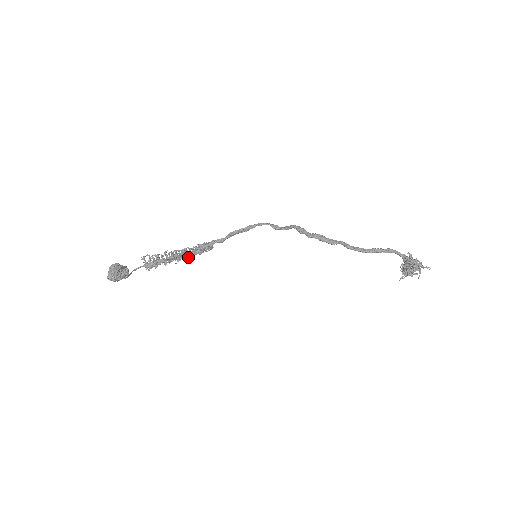
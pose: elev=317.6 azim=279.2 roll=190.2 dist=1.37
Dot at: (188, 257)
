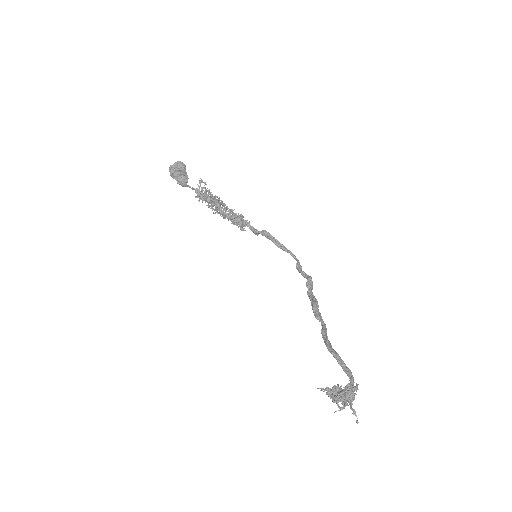
Dot at: (224, 217)
